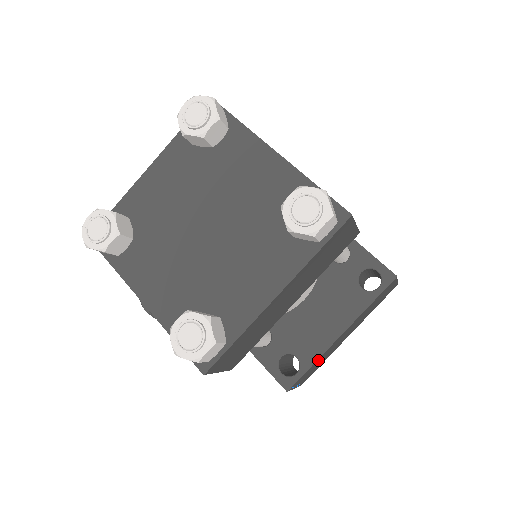
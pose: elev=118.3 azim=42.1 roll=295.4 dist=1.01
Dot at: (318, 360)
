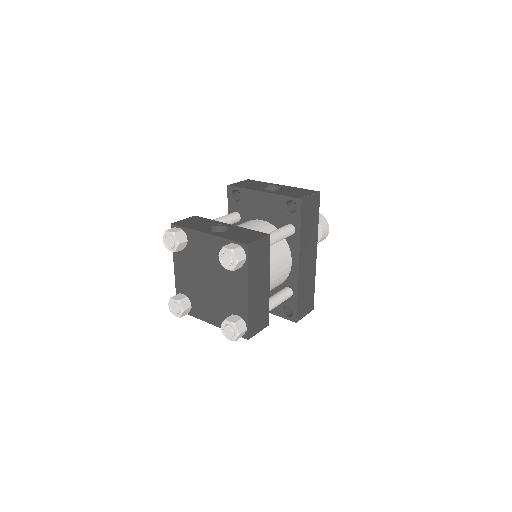
Dot at: occluded
